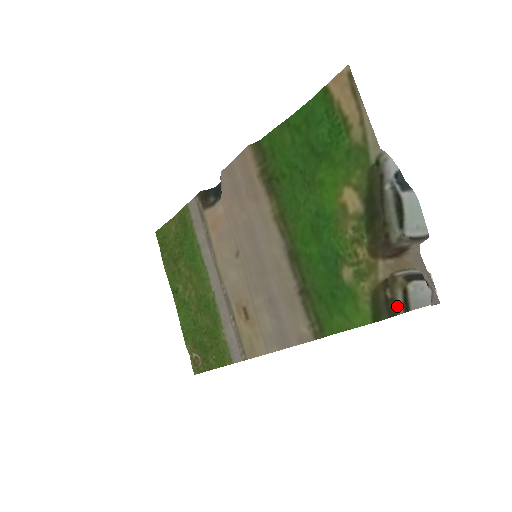
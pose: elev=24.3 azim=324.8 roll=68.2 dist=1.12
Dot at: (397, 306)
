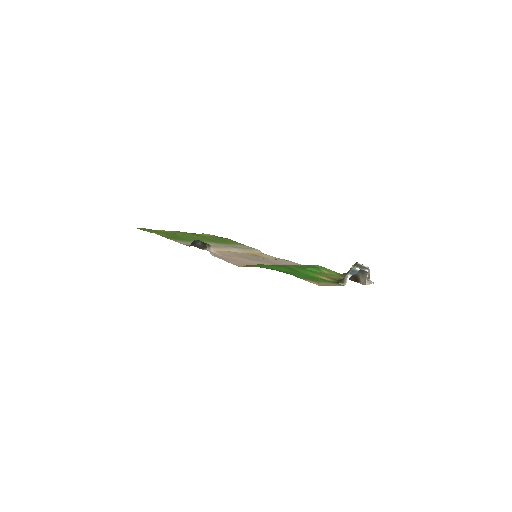
Dot at: occluded
